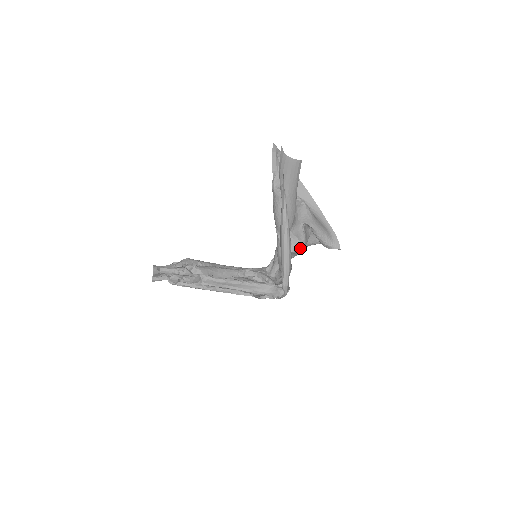
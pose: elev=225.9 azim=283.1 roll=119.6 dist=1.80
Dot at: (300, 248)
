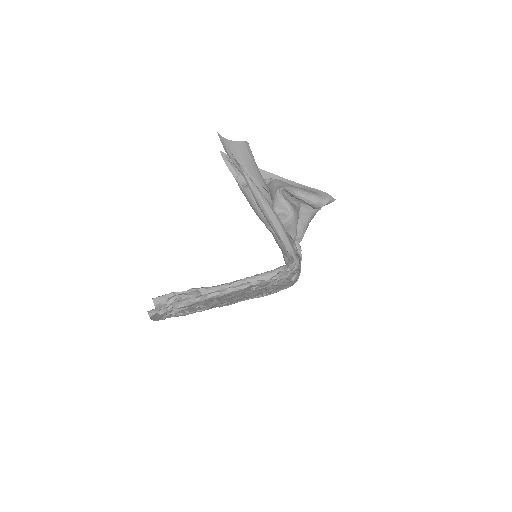
Dot at: (291, 217)
